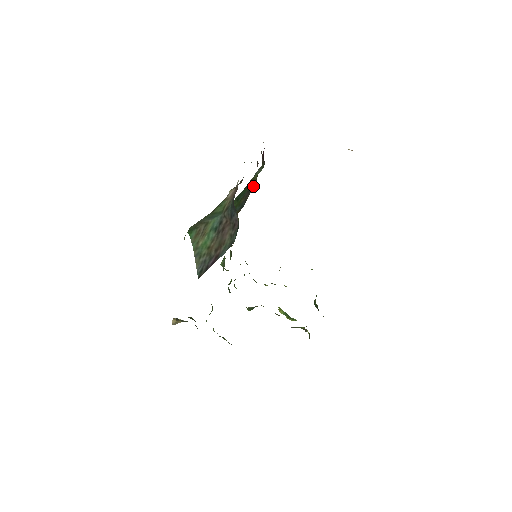
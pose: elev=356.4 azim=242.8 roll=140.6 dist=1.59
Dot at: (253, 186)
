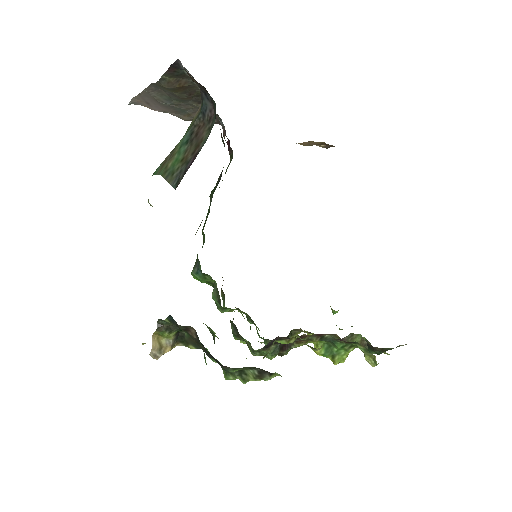
Dot at: occluded
